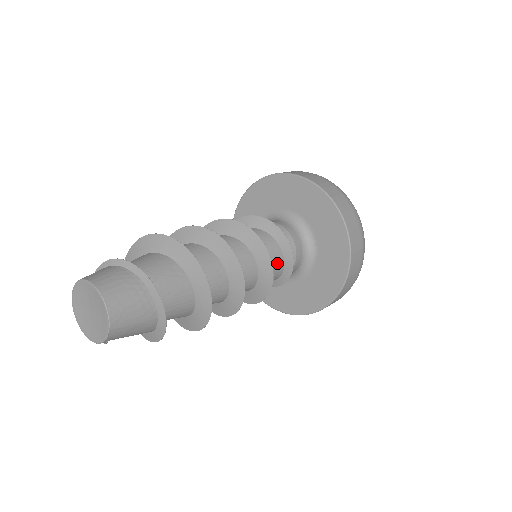
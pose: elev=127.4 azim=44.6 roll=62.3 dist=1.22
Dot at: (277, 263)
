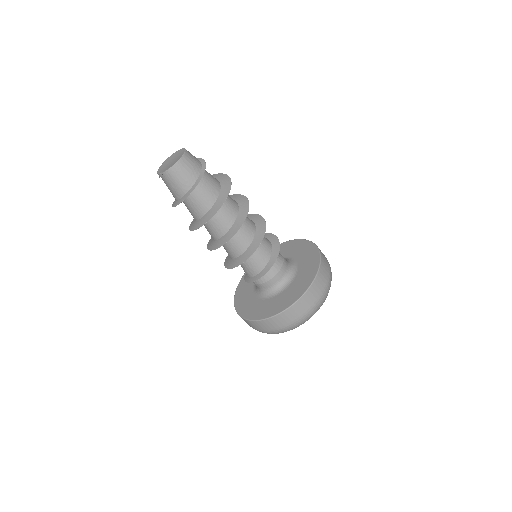
Dot at: (258, 266)
